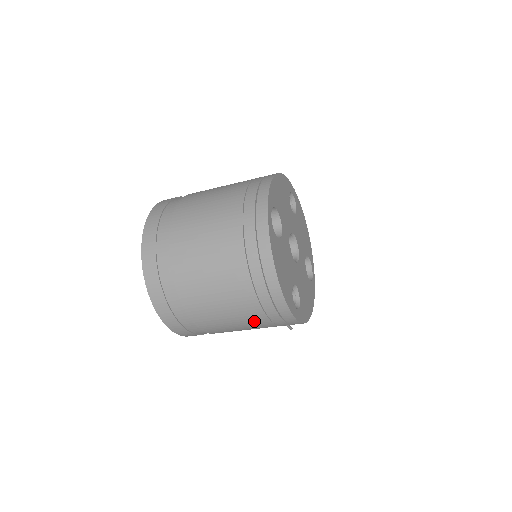
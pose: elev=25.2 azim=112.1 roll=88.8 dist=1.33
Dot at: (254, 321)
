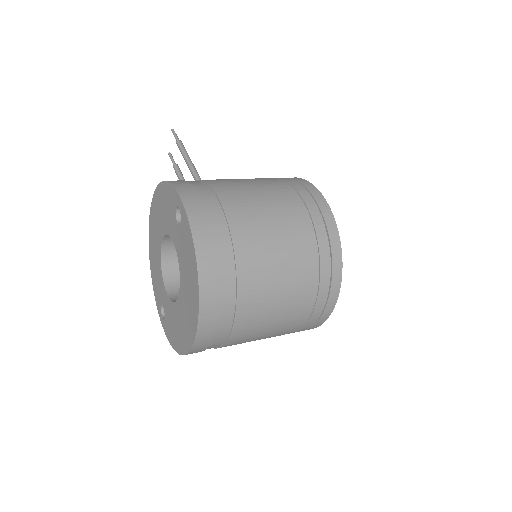
Dot at: occluded
